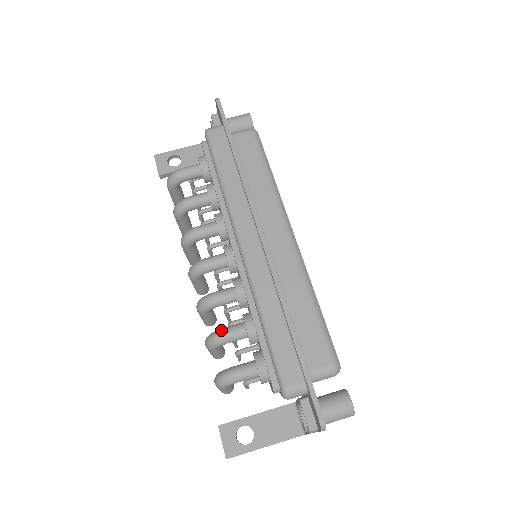
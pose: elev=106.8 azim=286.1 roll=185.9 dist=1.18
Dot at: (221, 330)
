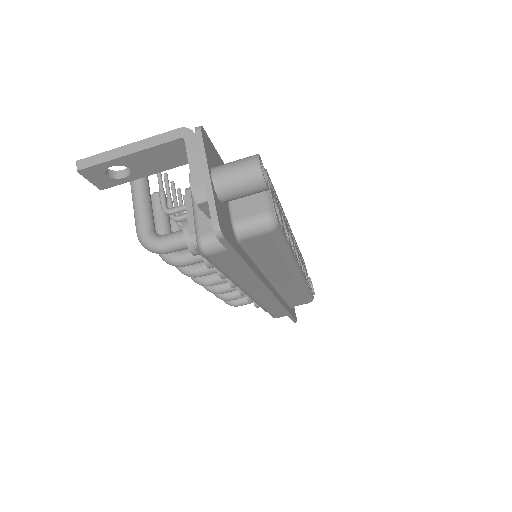
Dot at: (228, 299)
